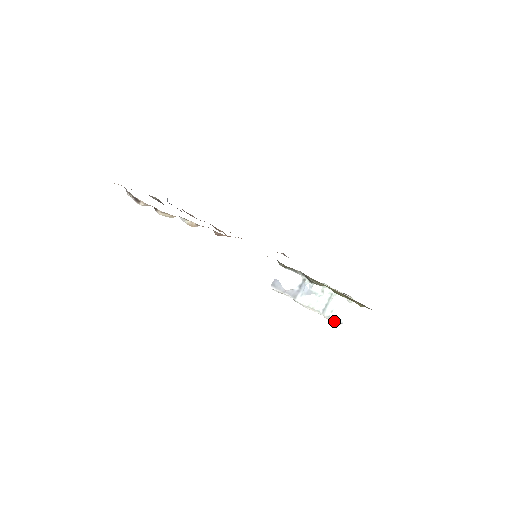
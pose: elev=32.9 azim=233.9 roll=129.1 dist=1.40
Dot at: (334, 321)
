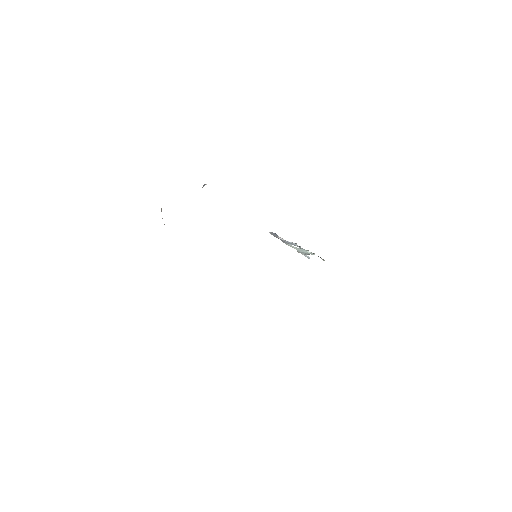
Dot at: (304, 255)
